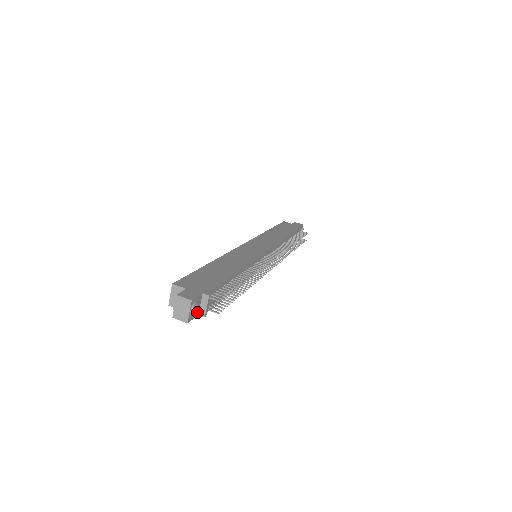
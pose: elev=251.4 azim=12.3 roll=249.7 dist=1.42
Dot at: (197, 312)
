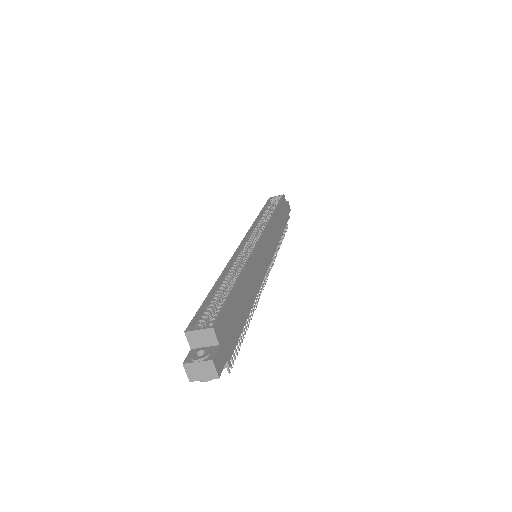
Dot at: occluded
